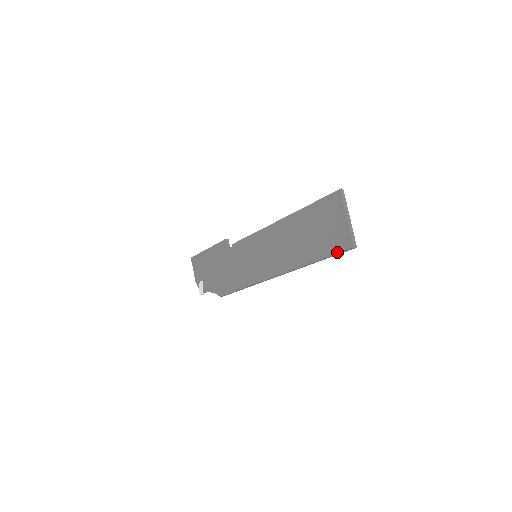
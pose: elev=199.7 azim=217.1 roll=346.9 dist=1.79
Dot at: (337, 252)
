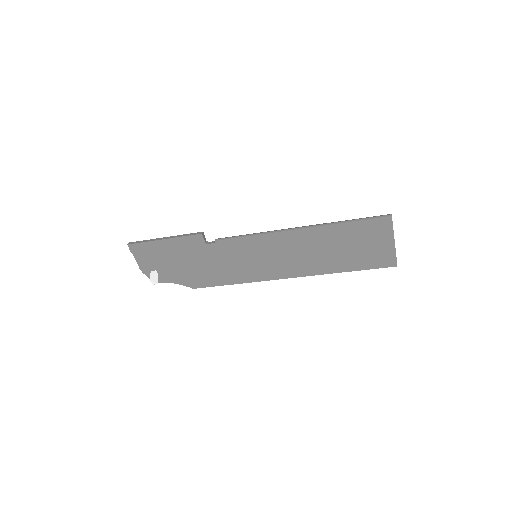
Dot at: (377, 268)
